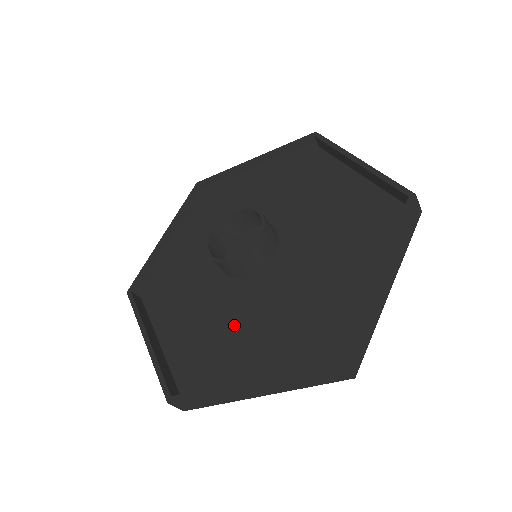
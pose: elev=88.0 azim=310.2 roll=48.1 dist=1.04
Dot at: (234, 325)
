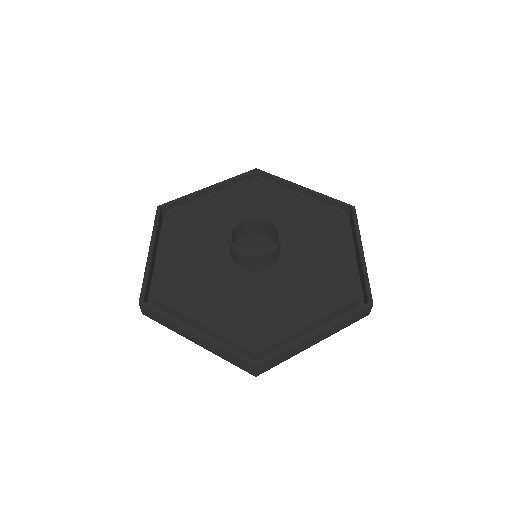
Dot at: (212, 290)
